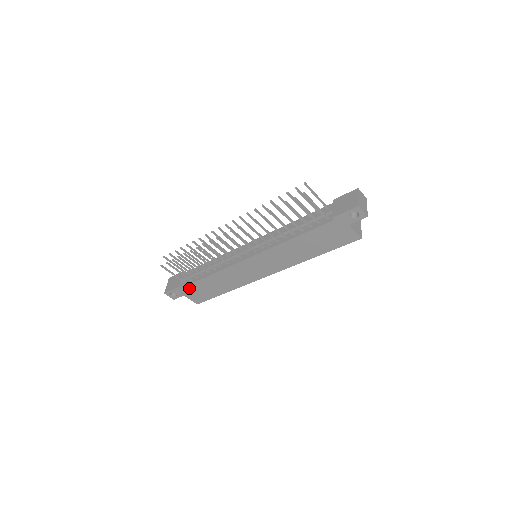
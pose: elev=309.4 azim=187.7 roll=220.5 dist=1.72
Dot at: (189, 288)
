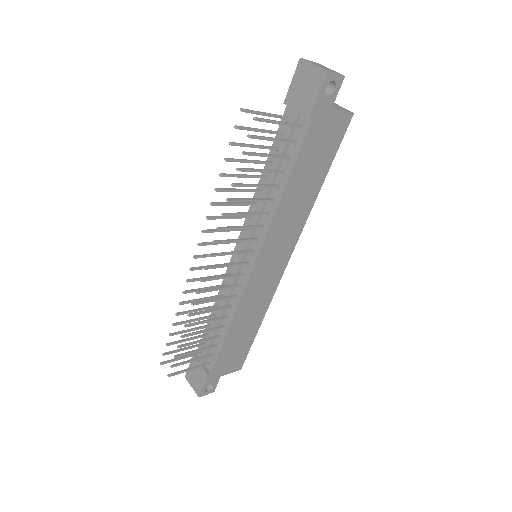
Dot at: (219, 364)
